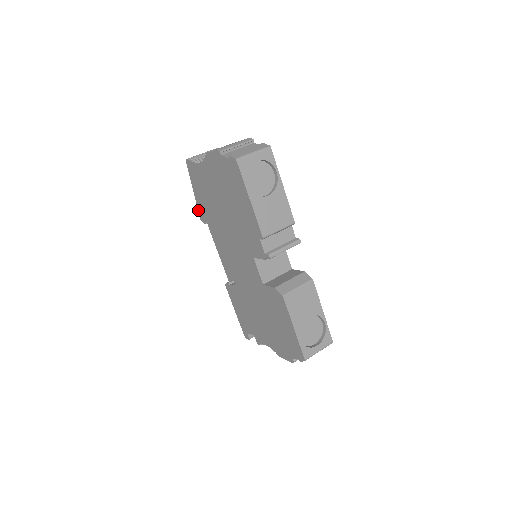
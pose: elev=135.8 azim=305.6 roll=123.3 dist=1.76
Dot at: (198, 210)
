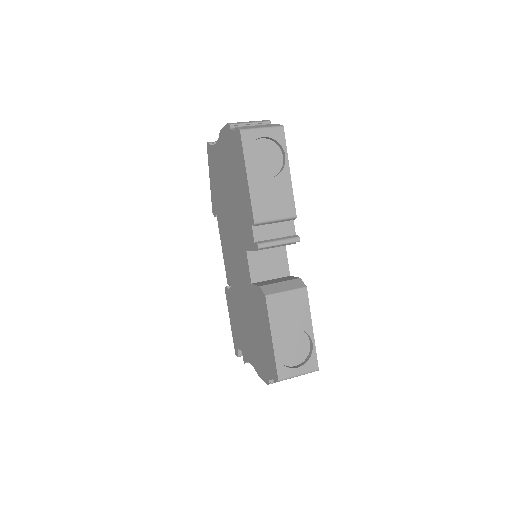
Dot at: (211, 201)
